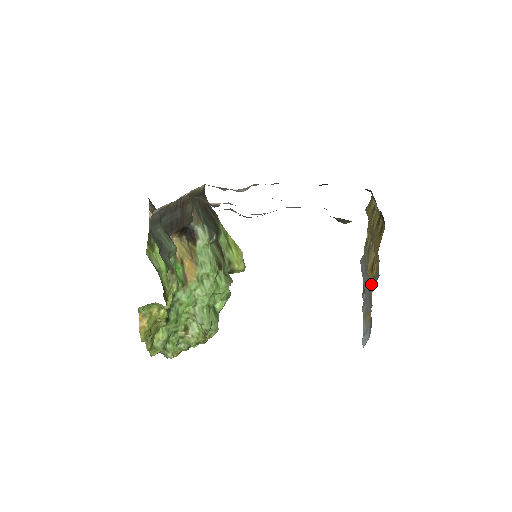
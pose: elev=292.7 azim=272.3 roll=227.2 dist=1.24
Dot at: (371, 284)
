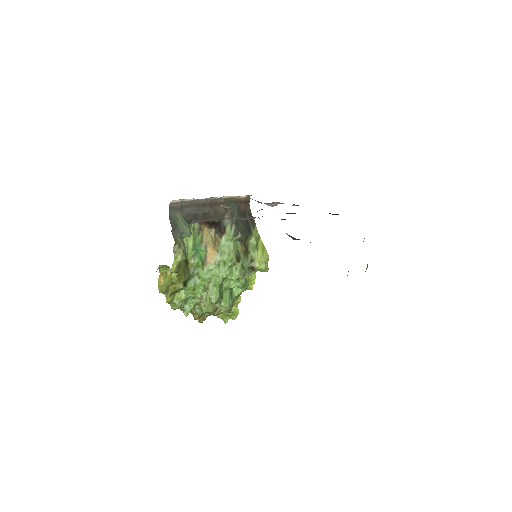
Dot at: occluded
